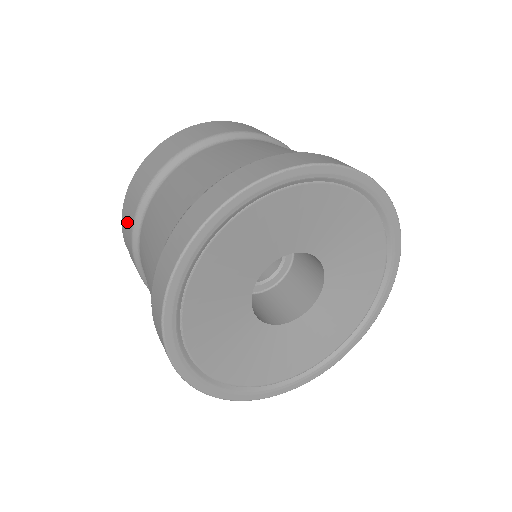
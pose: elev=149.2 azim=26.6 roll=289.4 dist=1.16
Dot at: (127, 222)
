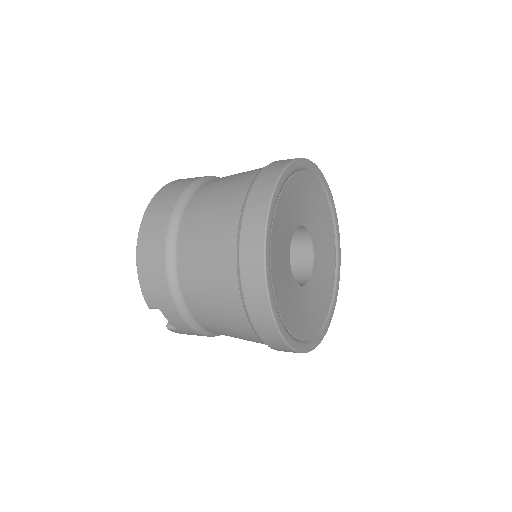
Dot at: (154, 281)
